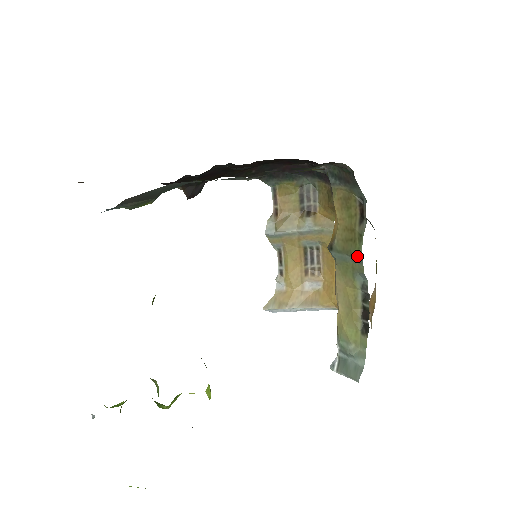
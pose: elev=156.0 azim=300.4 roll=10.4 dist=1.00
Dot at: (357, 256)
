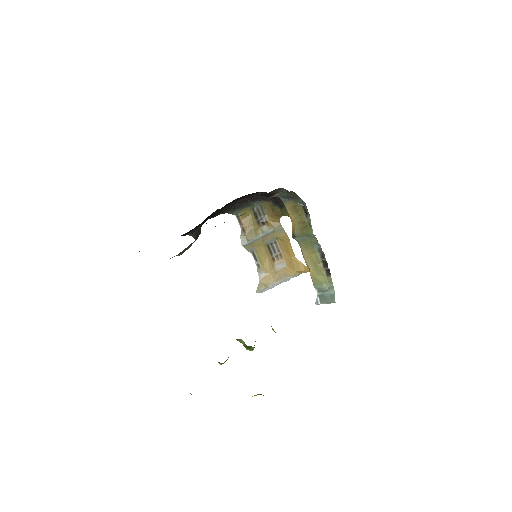
Dot at: (311, 235)
